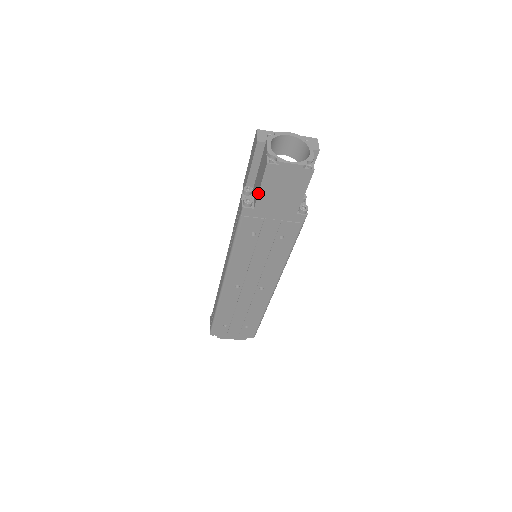
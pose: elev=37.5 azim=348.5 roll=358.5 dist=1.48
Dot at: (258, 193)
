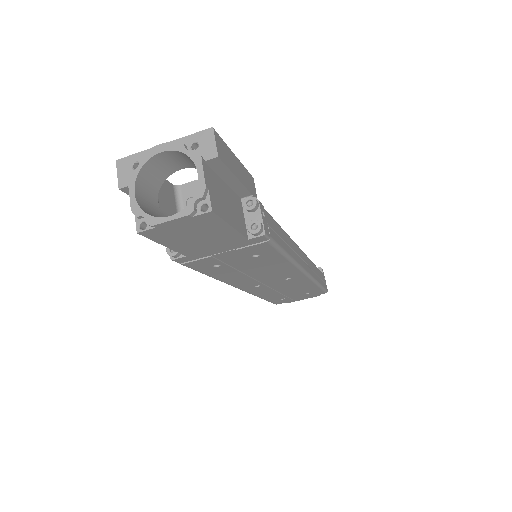
Dot at: occluded
